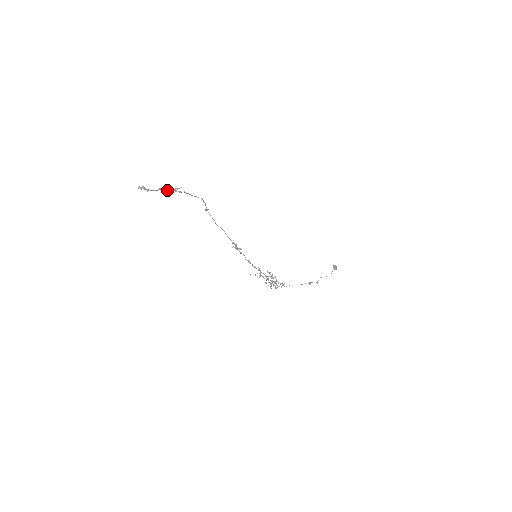
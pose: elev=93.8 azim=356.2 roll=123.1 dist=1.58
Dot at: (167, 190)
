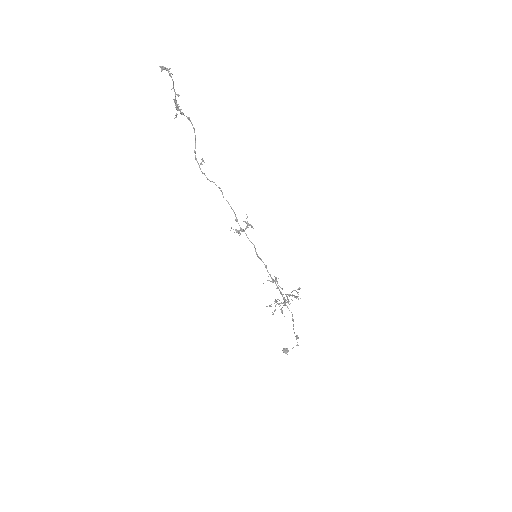
Dot at: (178, 95)
